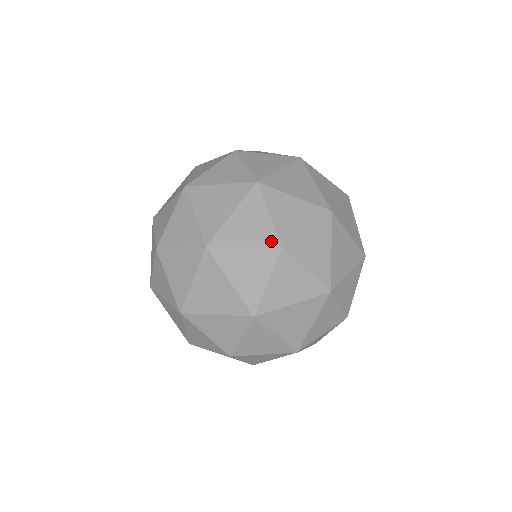
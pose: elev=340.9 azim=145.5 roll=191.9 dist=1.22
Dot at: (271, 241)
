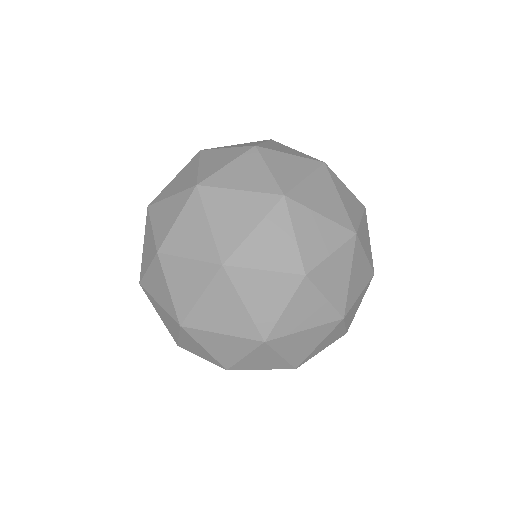
Dot at: (295, 267)
